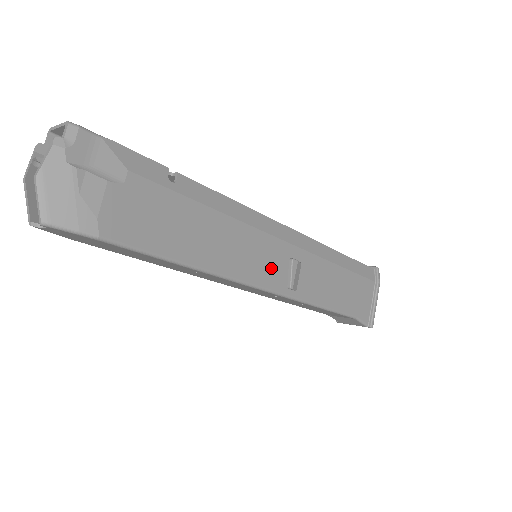
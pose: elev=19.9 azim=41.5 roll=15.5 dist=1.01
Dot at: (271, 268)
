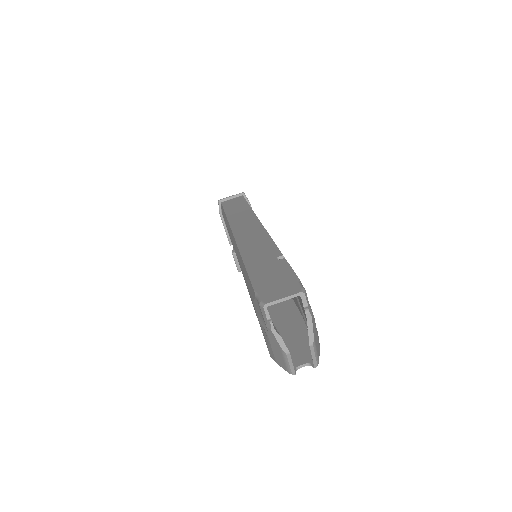
Dot at: occluded
